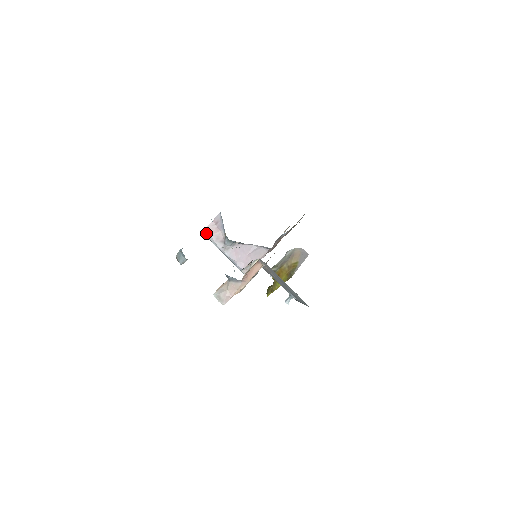
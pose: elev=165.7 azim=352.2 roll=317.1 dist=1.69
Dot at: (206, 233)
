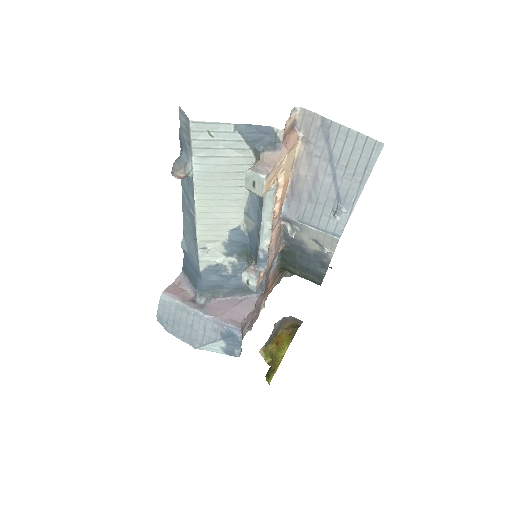
Dot at: (167, 294)
